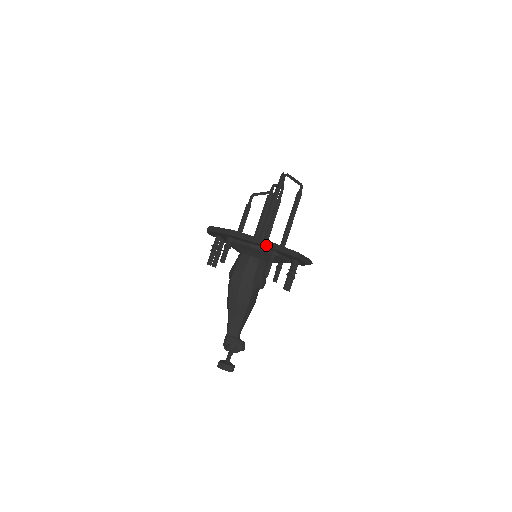
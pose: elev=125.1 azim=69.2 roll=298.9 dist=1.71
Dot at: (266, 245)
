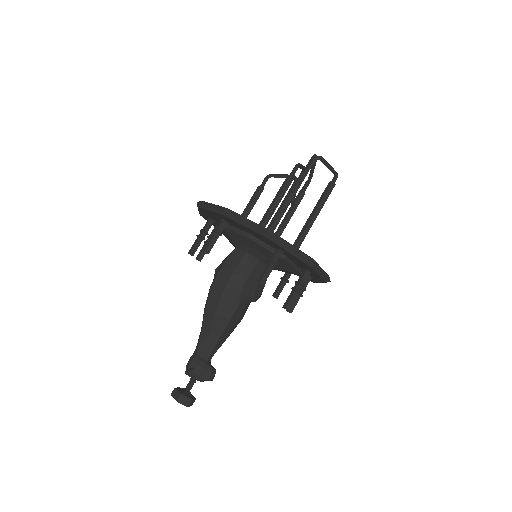
Dot at: (269, 238)
